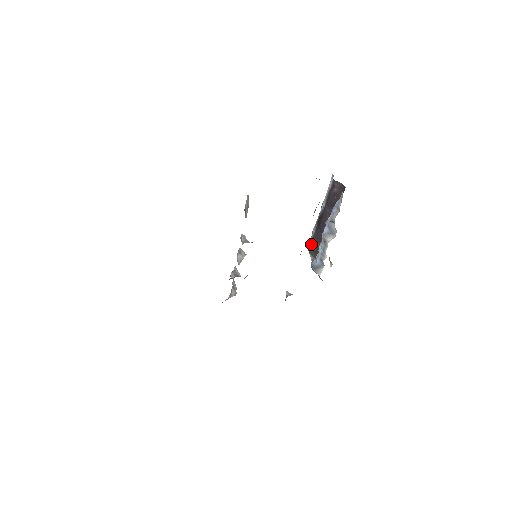
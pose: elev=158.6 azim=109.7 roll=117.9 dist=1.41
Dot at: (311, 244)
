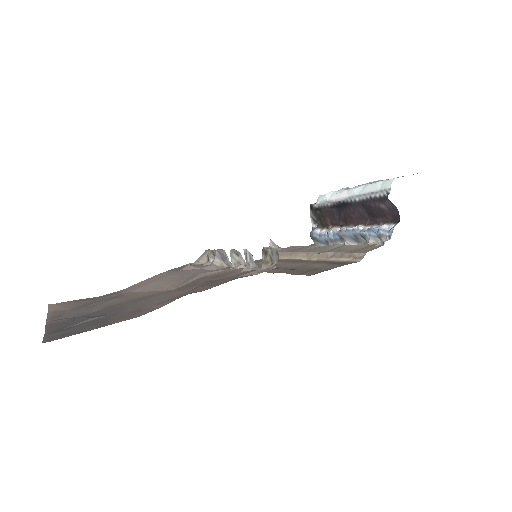
Dot at: (318, 210)
